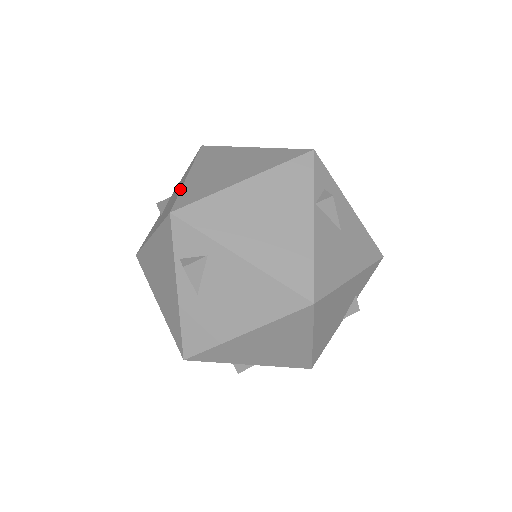
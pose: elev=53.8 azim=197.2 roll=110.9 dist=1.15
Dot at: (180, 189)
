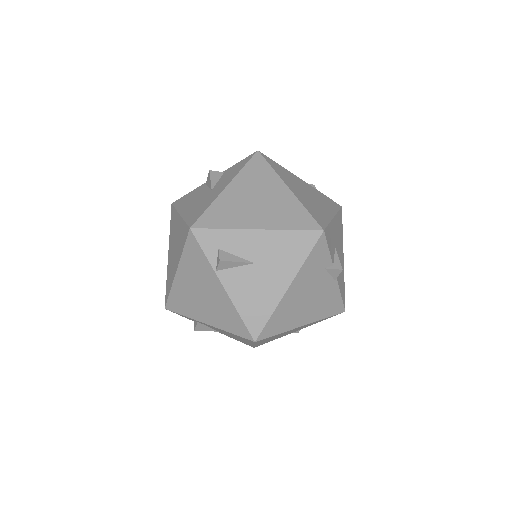
Dot at: (167, 275)
